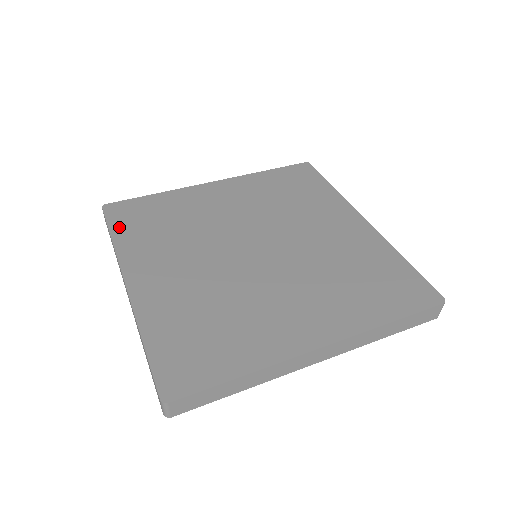
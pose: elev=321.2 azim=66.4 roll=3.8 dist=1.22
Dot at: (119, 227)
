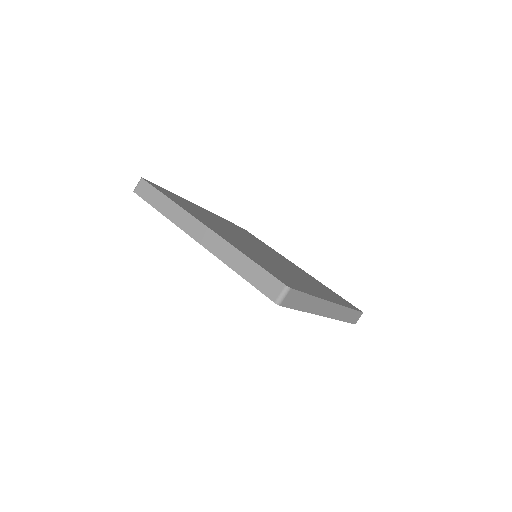
Dot at: (167, 195)
